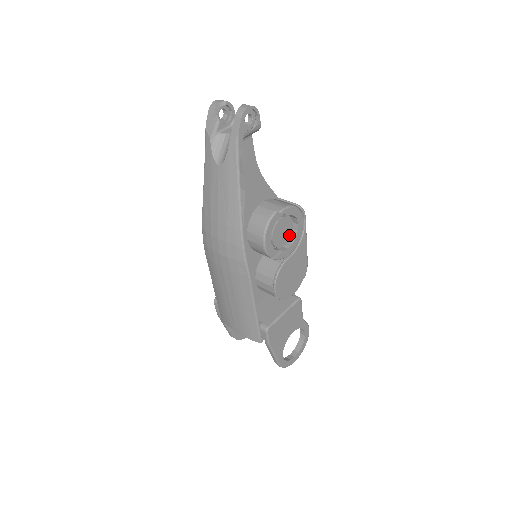
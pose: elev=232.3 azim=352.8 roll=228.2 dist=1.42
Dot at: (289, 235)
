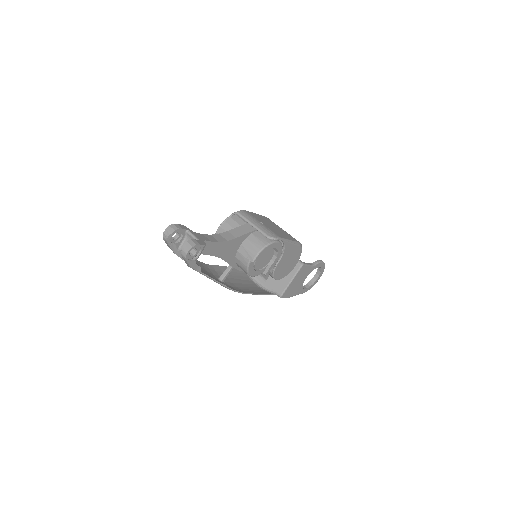
Dot at: (272, 253)
